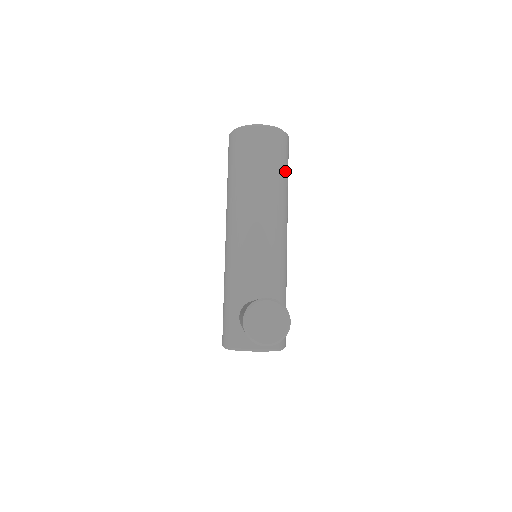
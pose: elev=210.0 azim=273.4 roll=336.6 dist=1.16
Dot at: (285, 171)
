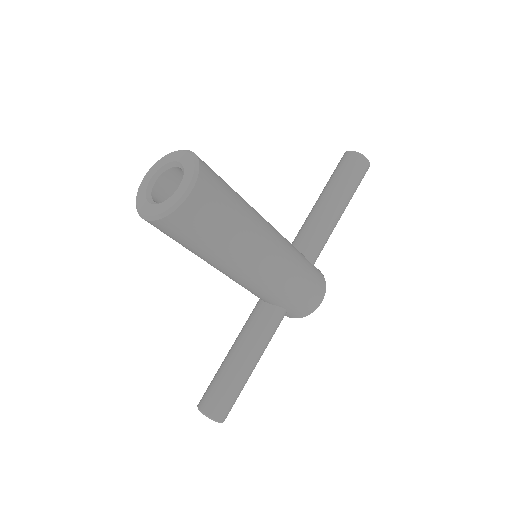
Dot at: (209, 237)
